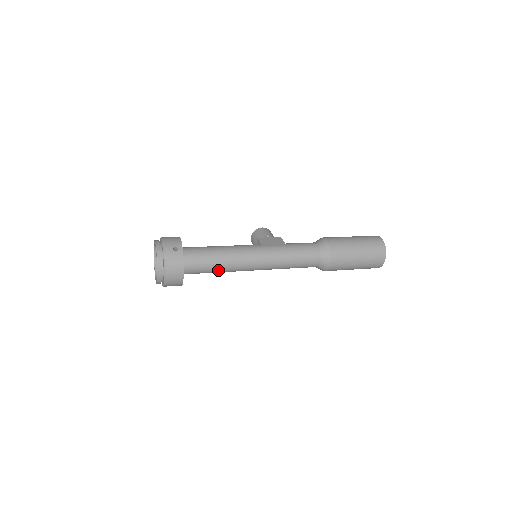
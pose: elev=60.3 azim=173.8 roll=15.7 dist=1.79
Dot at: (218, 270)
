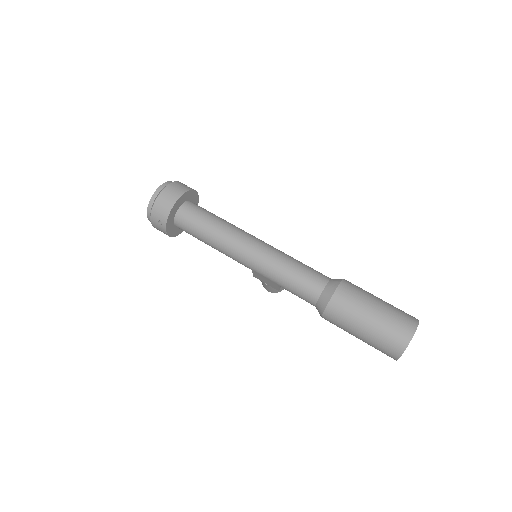
Dot at: (210, 231)
